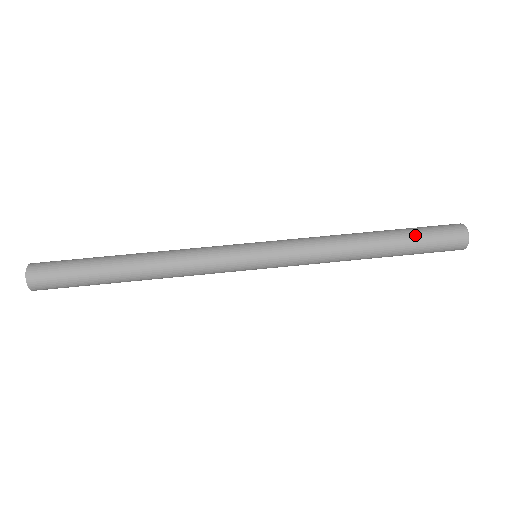
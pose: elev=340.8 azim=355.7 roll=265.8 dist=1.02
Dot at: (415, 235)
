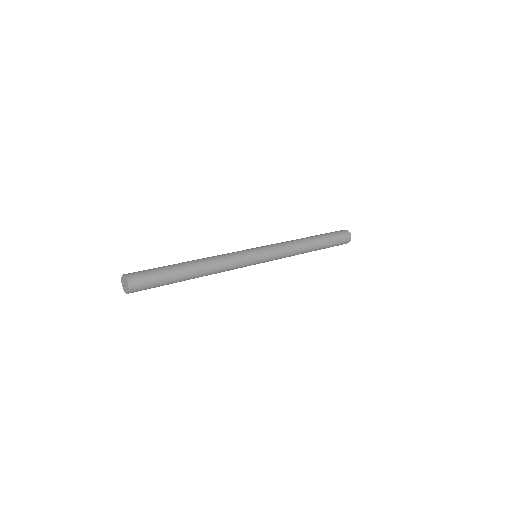
Dot at: (326, 234)
